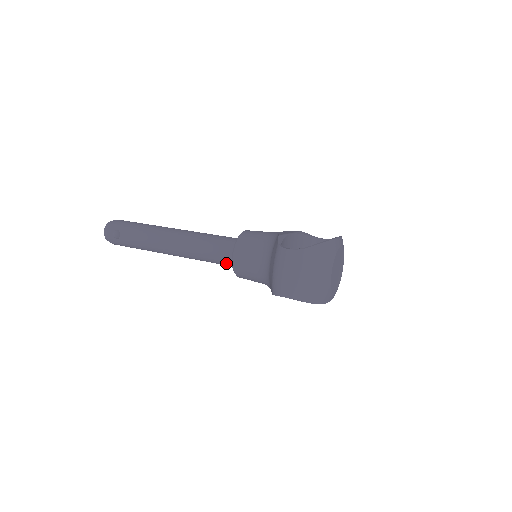
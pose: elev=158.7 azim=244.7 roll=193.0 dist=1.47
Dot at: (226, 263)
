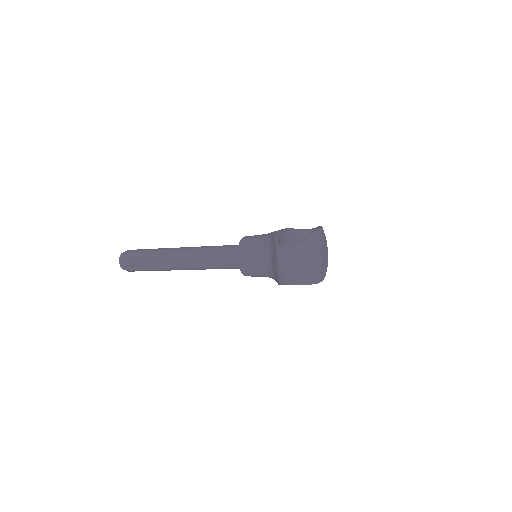
Dot at: (233, 267)
